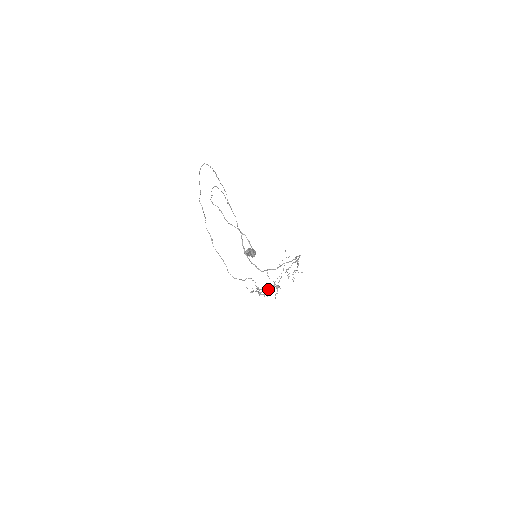
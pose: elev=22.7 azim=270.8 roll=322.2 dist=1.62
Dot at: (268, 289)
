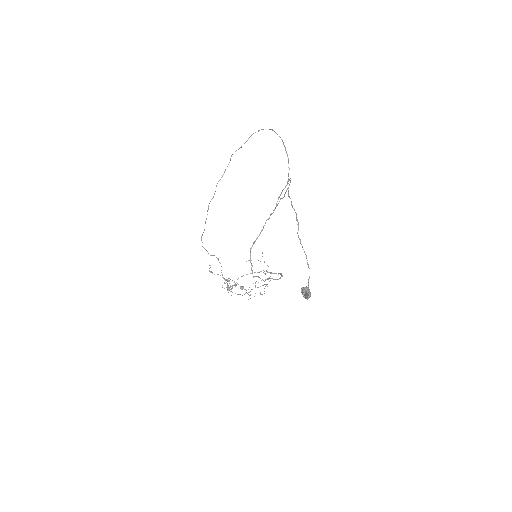
Dot at: occluded
